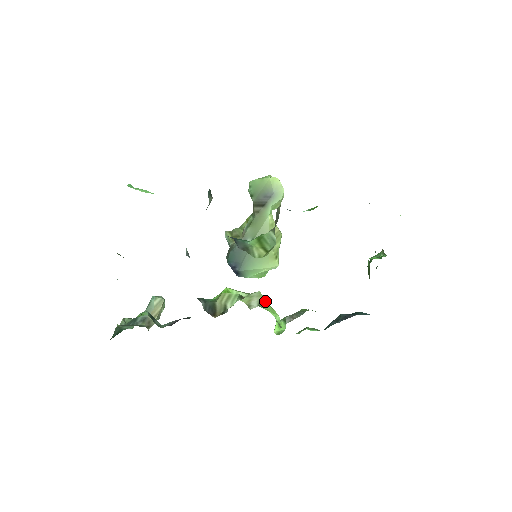
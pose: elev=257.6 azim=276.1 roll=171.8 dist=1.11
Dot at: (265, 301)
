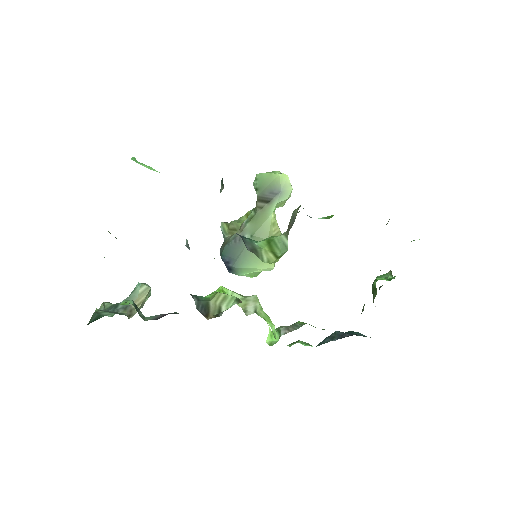
Dot at: (261, 307)
